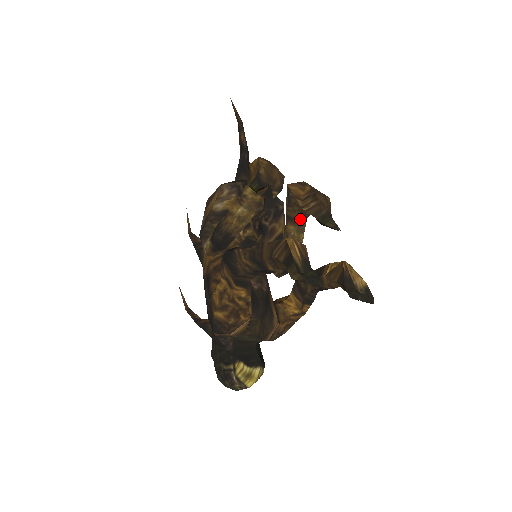
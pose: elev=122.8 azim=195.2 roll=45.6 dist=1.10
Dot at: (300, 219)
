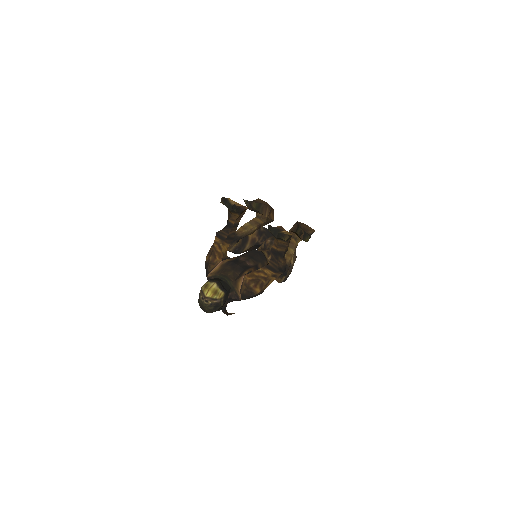
Dot at: (290, 240)
